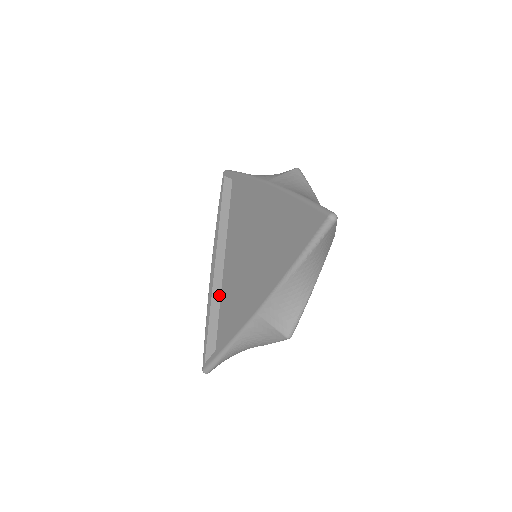
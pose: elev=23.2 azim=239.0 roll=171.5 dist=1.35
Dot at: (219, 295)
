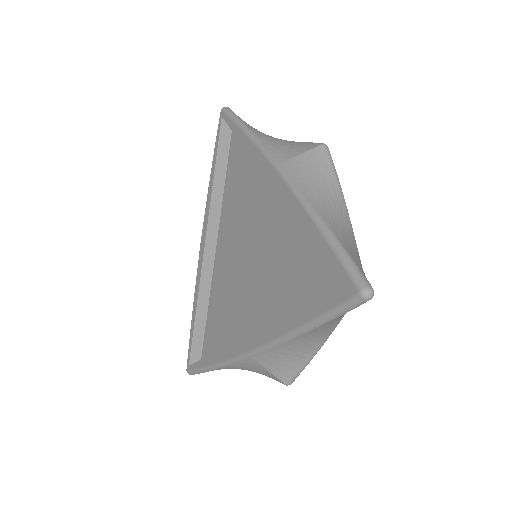
Dot at: (209, 283)
